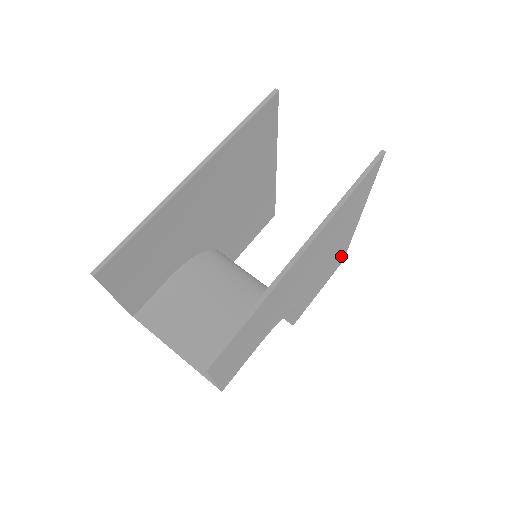
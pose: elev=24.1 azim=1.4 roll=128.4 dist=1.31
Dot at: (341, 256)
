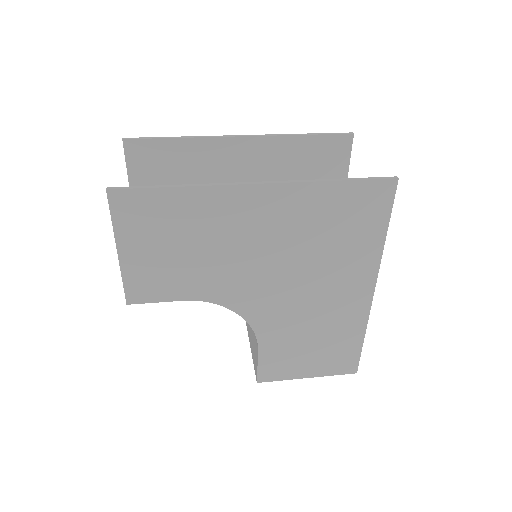
Dot at: (348, 347)
